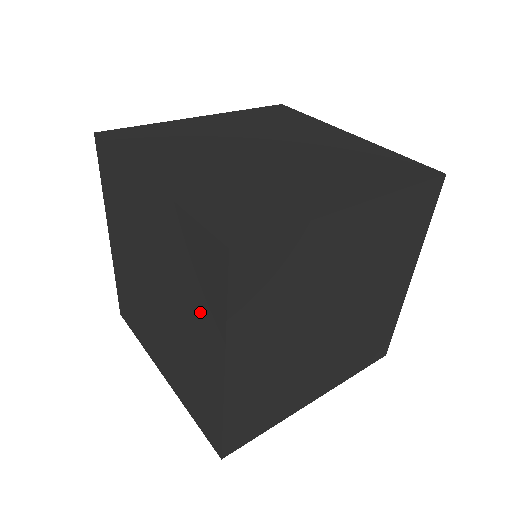
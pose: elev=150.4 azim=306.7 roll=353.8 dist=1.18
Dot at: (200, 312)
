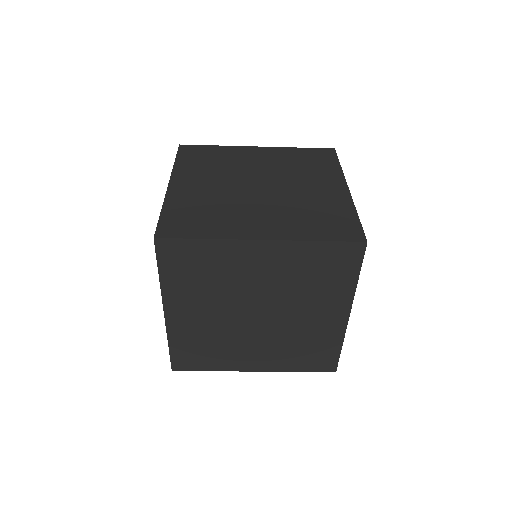
Dot at: occluded
